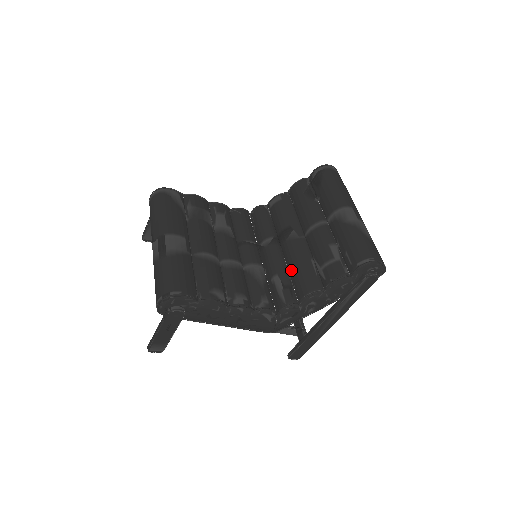
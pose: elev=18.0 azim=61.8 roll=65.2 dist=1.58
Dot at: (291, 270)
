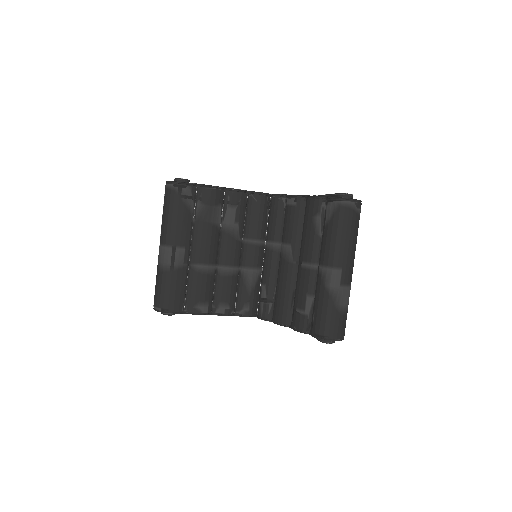
Dot at: (276, 289)
